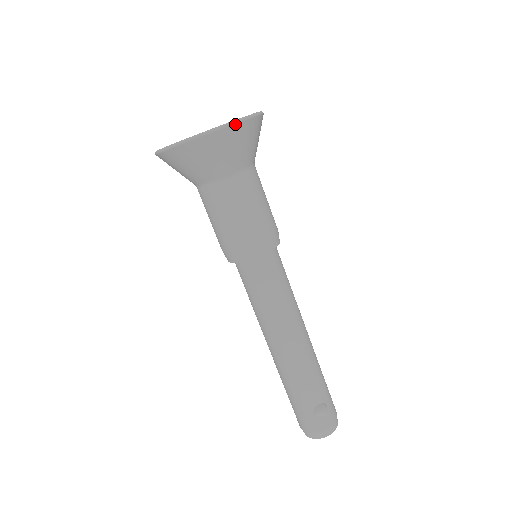
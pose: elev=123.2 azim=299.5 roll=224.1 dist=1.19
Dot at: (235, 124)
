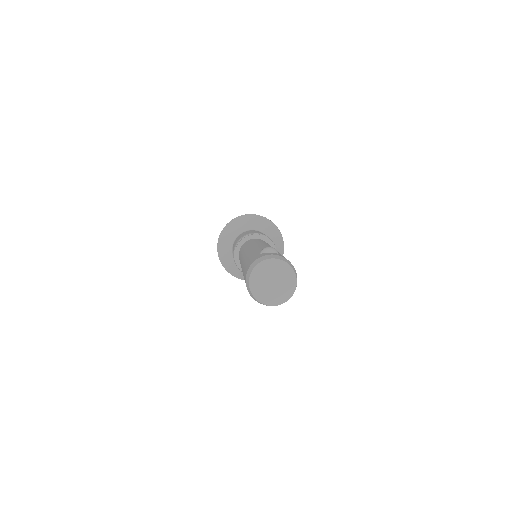
Dot at: (256, 215)
